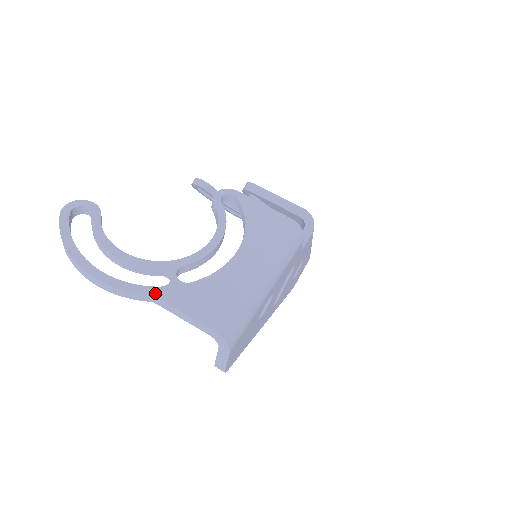
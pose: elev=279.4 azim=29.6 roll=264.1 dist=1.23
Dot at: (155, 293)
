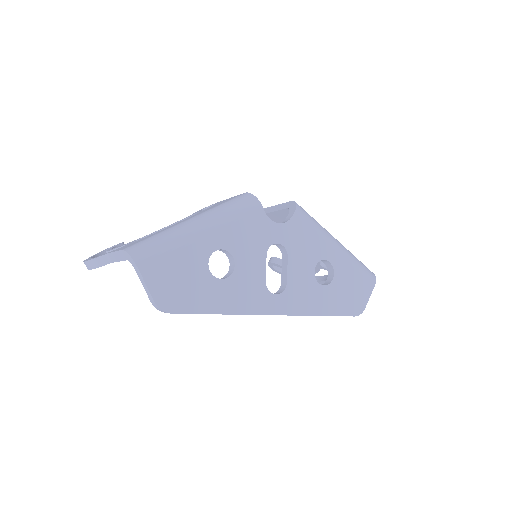
Dot at: (109, 252)
